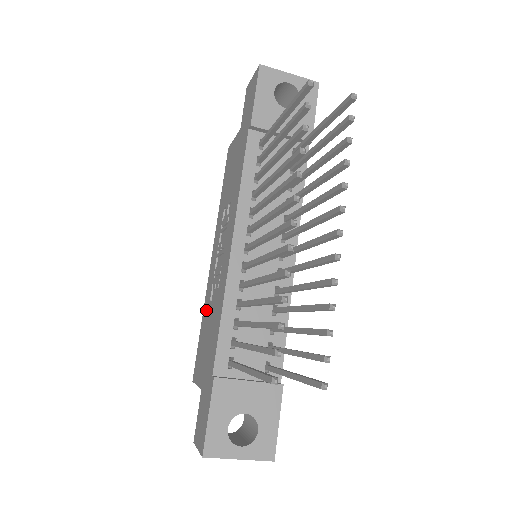
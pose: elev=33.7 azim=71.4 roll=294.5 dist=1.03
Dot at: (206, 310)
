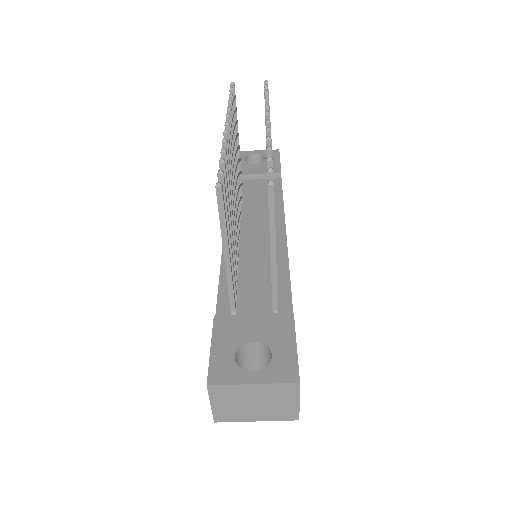
Dot at: occluded
